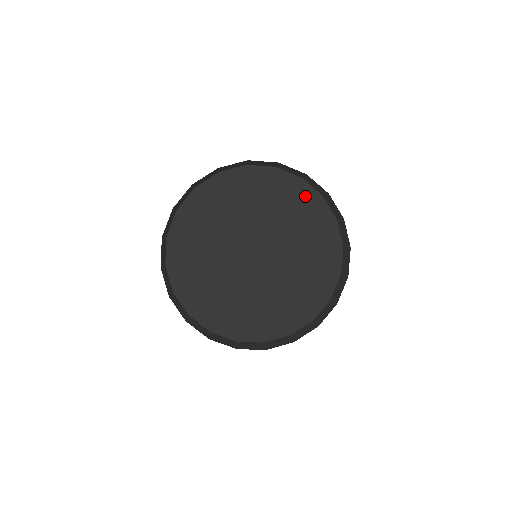
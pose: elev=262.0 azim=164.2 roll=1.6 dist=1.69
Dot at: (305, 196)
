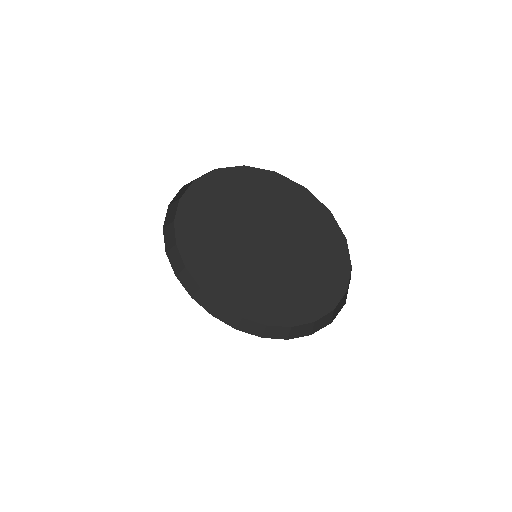
Dot at: (234, 180)
